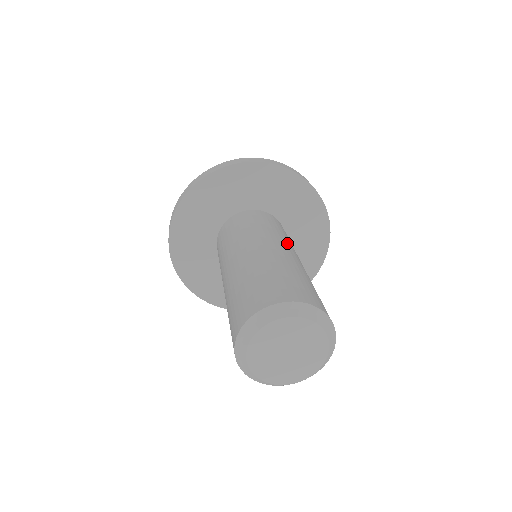
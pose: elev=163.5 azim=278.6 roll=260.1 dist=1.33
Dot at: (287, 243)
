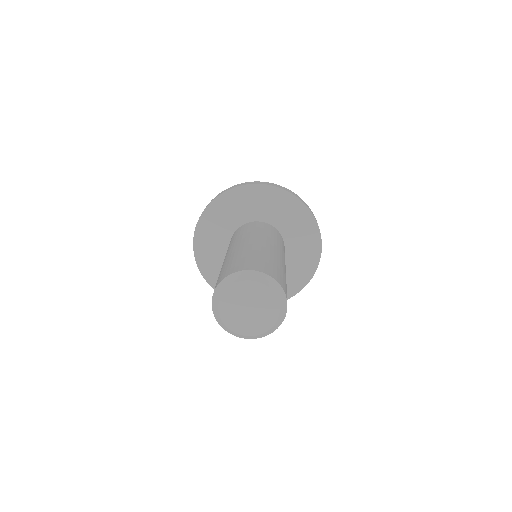
Dot at: (275, 244)
